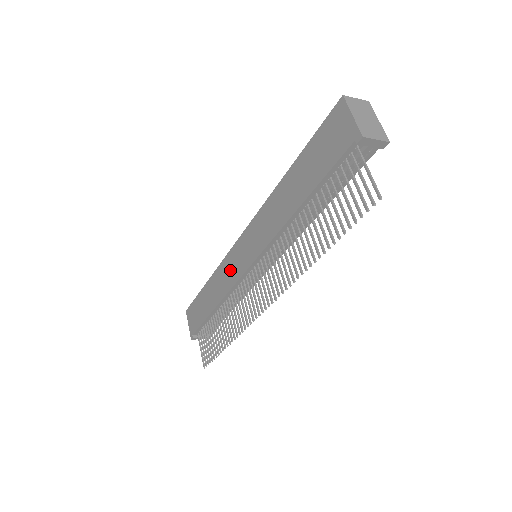
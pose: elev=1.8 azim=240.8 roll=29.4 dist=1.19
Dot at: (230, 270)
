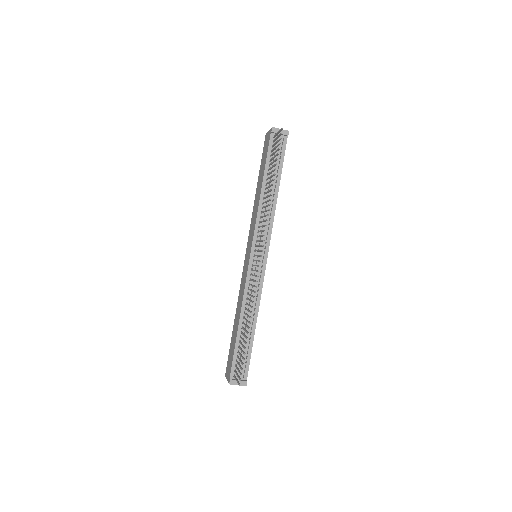
Dot at: (243, 281)
